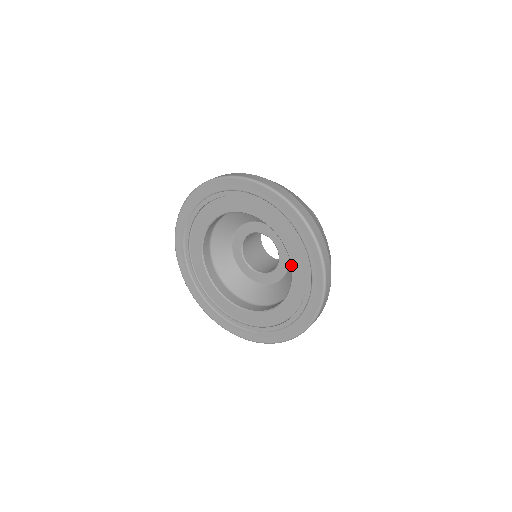
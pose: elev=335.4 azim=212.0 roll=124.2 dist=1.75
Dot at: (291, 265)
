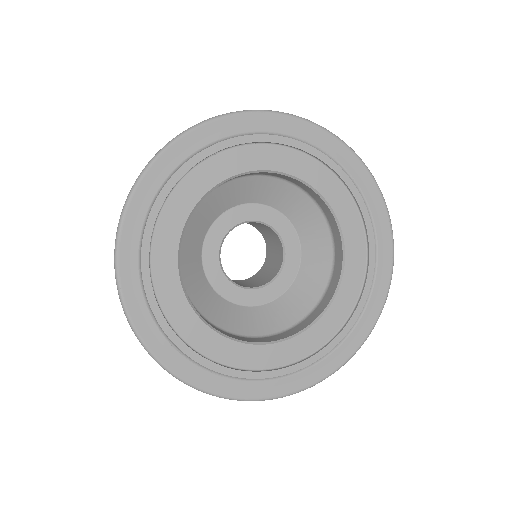
Dot at: (335, 297)
